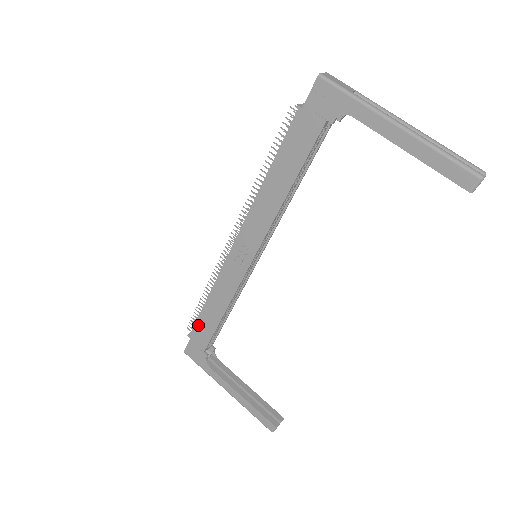
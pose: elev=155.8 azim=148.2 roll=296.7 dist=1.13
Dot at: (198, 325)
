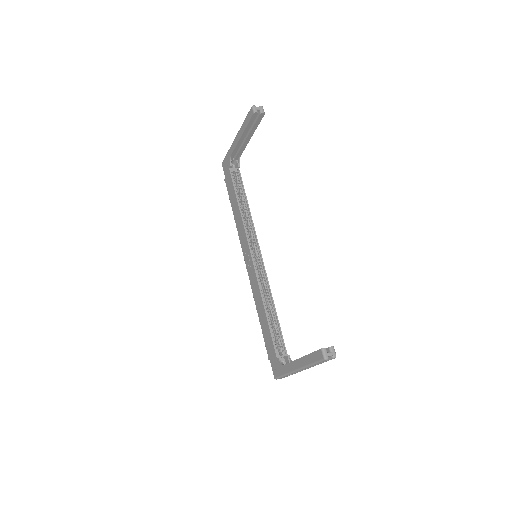
Dot at: (265, 341)
